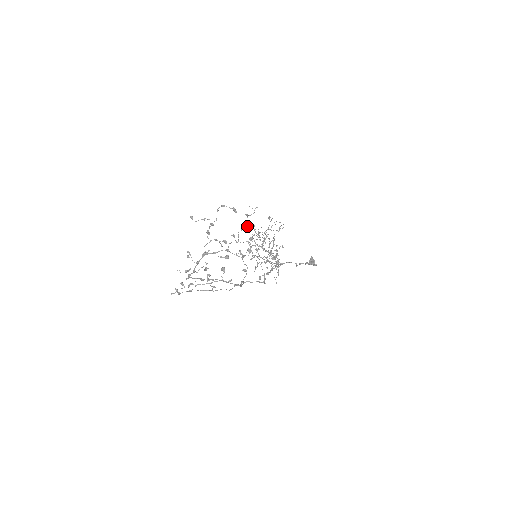
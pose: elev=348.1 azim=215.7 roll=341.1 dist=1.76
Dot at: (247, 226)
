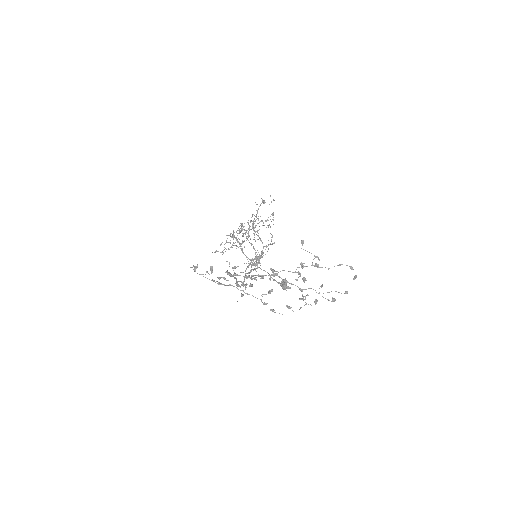
Dot at: (347, 293)
